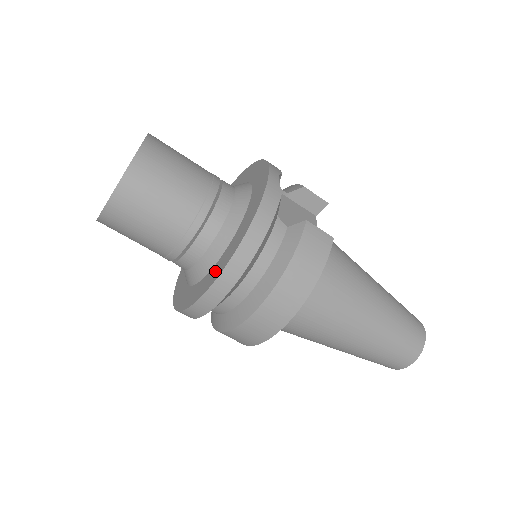
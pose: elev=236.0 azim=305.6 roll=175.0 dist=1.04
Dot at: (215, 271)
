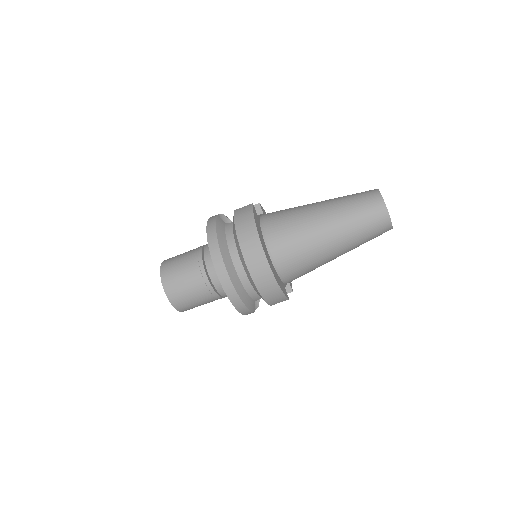
Dot at: occluded
